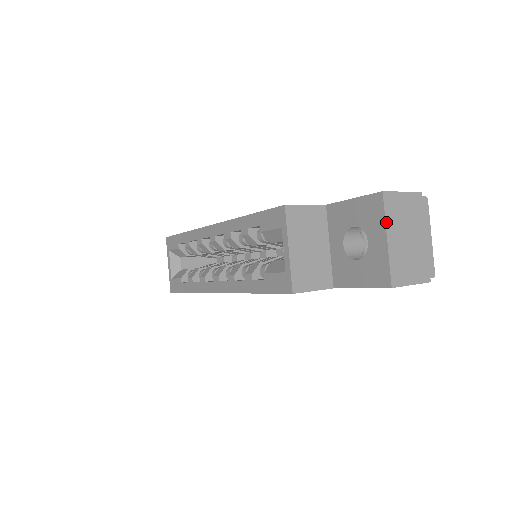
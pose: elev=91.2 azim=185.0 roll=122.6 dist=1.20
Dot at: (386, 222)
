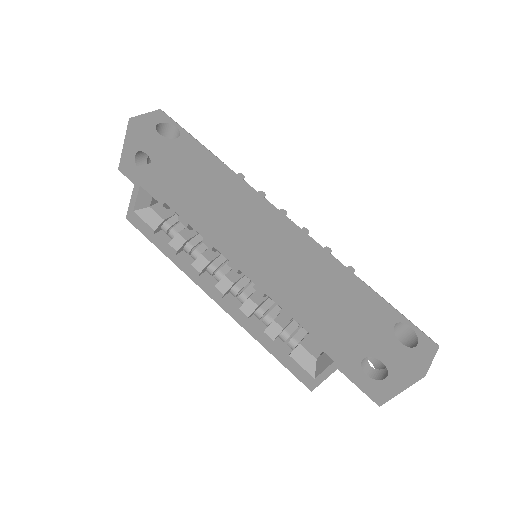
Dot at: occluded
